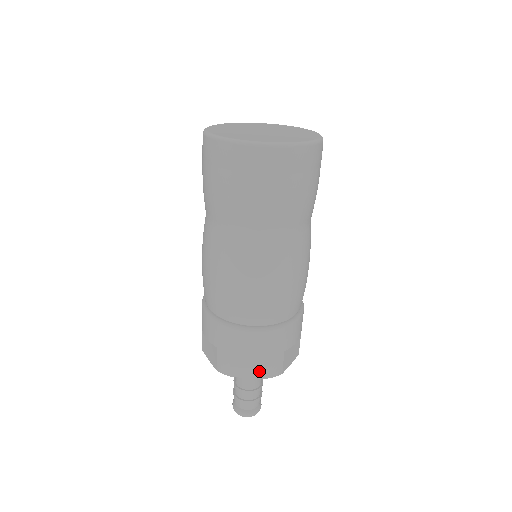
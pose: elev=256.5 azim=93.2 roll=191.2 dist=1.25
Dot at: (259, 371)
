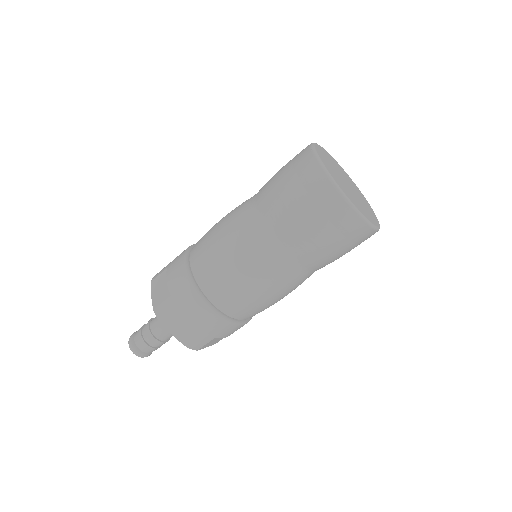
Dot at: (185, 337)
